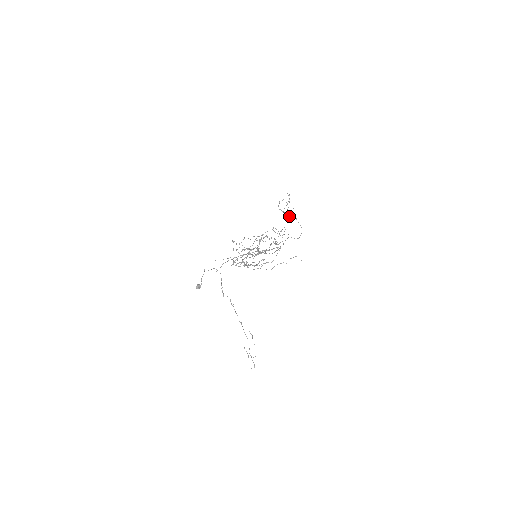
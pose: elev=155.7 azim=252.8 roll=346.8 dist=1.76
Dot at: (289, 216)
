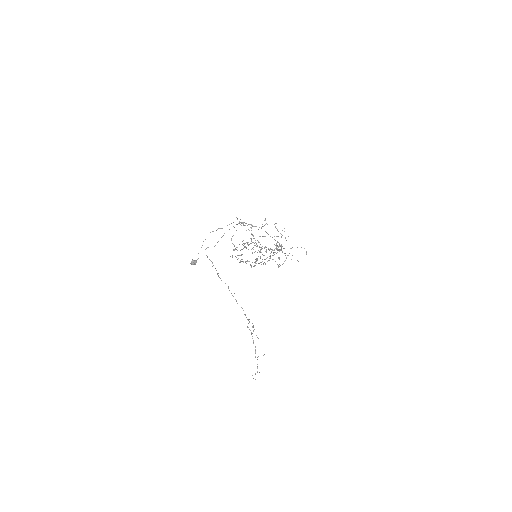
Dot at: (282, 264)
